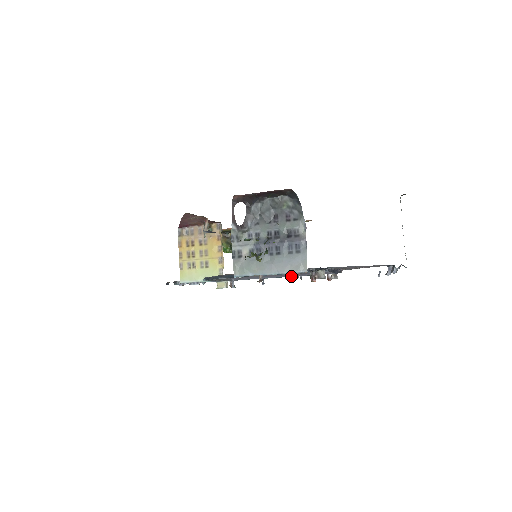
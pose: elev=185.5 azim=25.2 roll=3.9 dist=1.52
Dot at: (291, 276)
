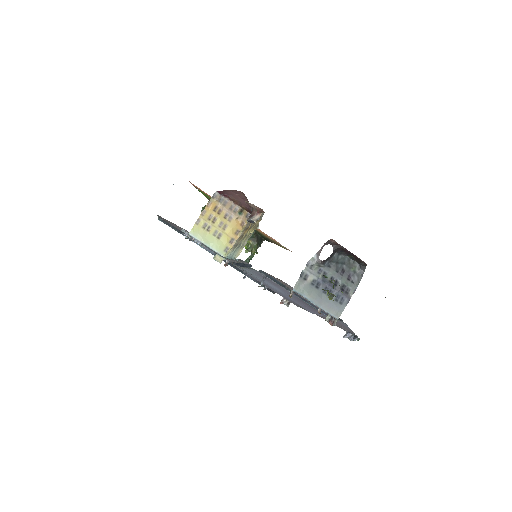
Dot at: occluded
